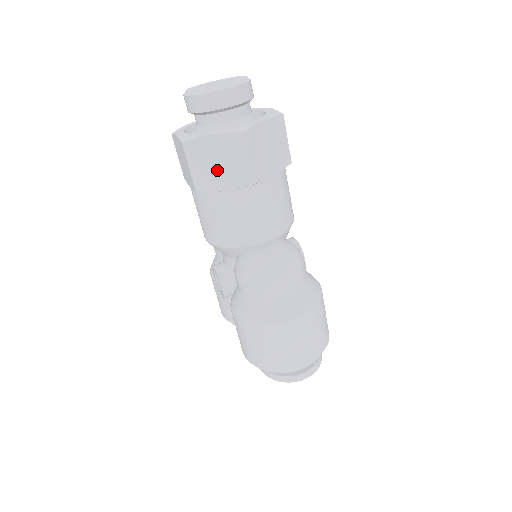
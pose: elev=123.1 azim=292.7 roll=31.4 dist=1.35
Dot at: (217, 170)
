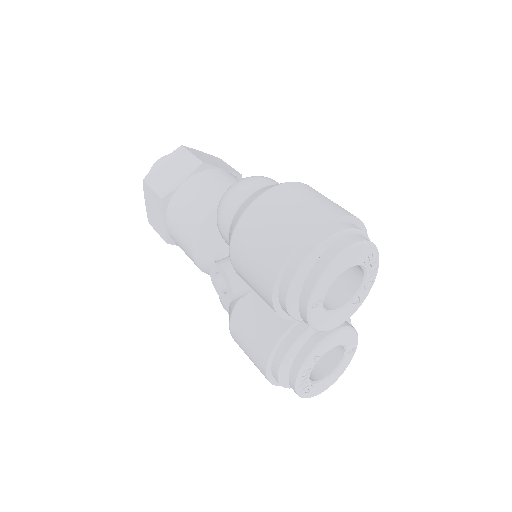
Dot at: (172, 175)
